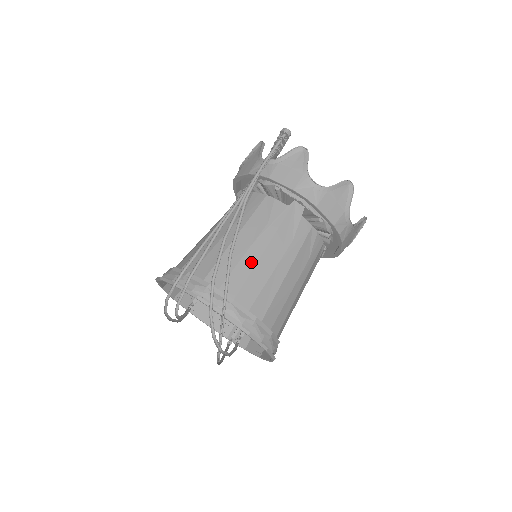
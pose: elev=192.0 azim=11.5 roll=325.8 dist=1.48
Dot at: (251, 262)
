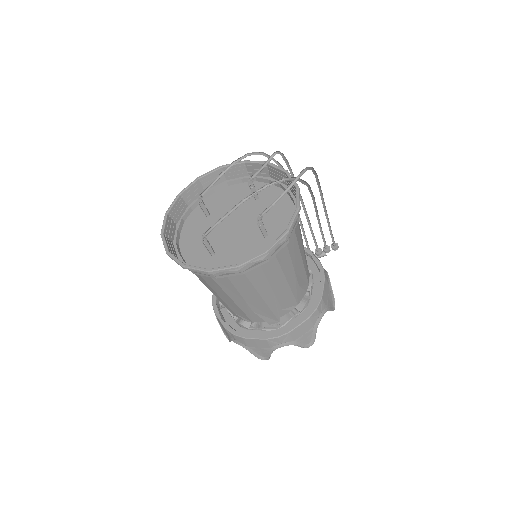
Dot at: occluded
